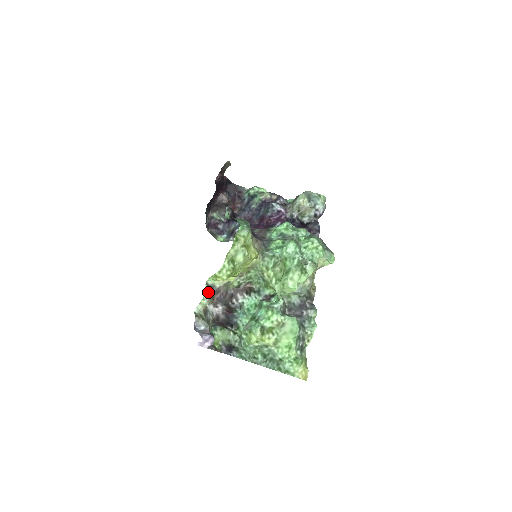
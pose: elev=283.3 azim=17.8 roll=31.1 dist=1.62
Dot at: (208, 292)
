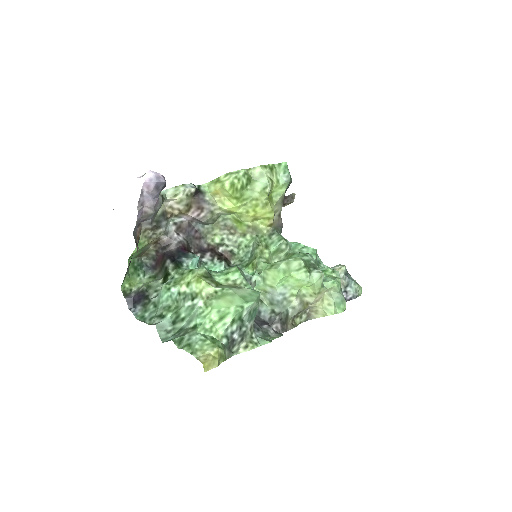
Dot at: (194, 186)
